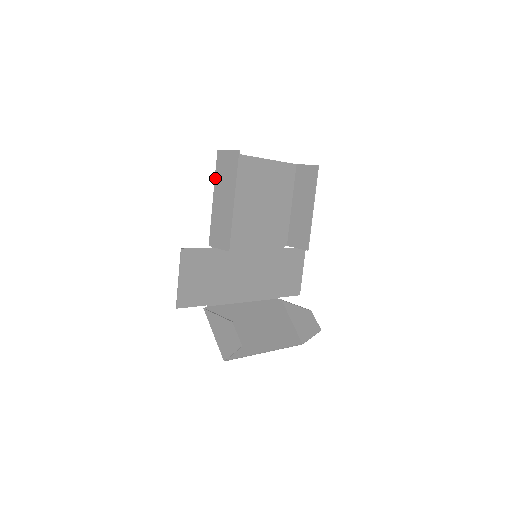
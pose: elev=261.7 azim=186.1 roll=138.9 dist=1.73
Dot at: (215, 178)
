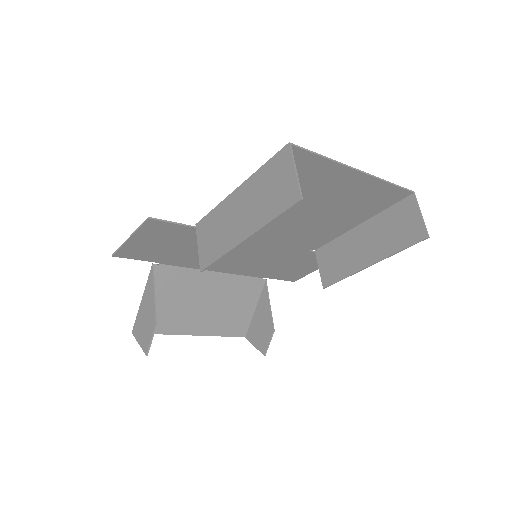
Dot at: (257, 171)
